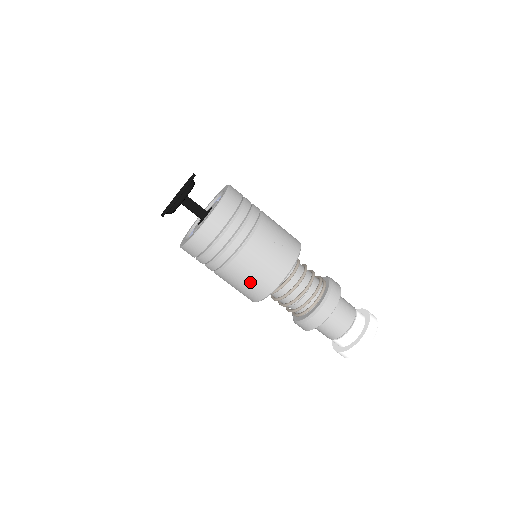
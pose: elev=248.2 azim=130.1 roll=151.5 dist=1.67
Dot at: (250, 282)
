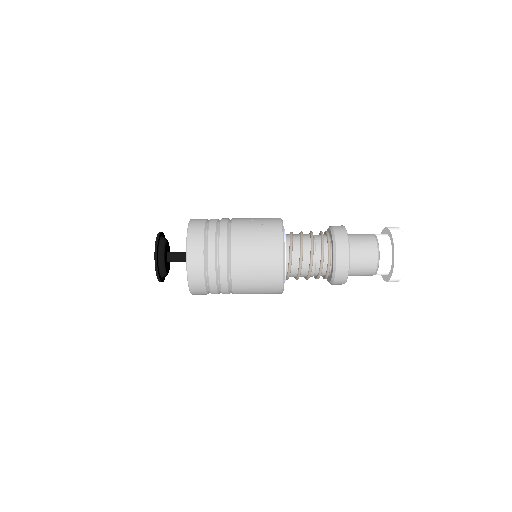
Dot at: (260, 262)
